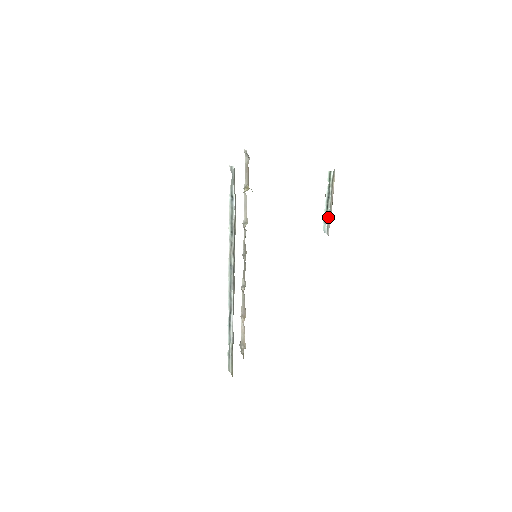
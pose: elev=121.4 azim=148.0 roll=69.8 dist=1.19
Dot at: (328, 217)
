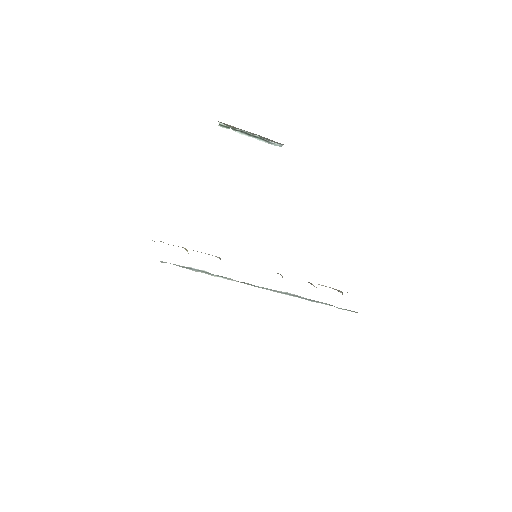
Dot at: (266, 140)
